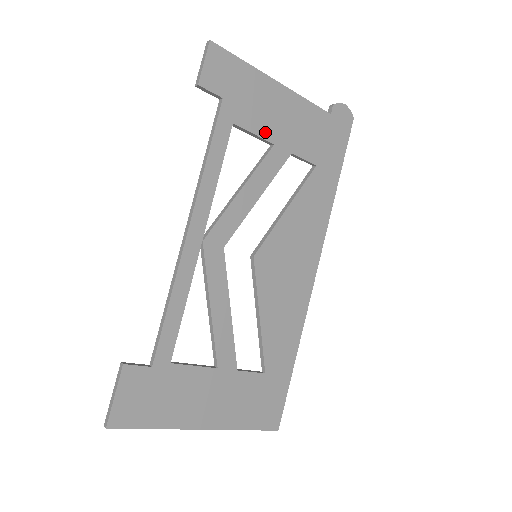
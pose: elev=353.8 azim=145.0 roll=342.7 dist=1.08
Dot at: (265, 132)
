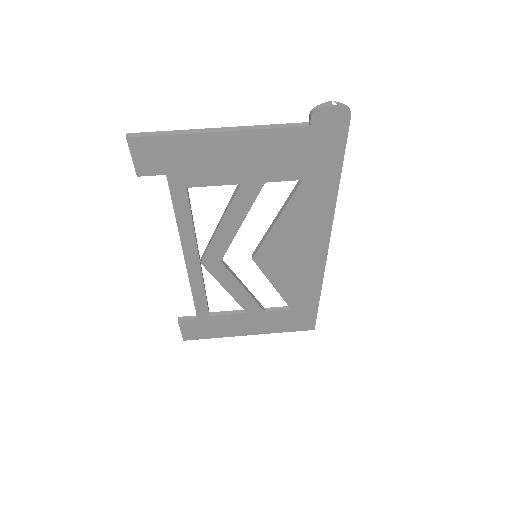
Dot at: (225, 179)
